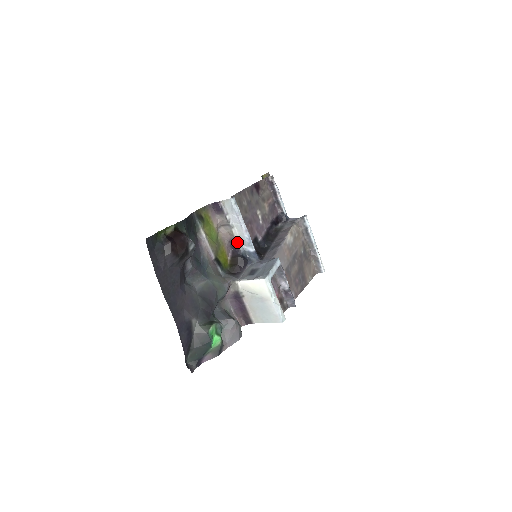
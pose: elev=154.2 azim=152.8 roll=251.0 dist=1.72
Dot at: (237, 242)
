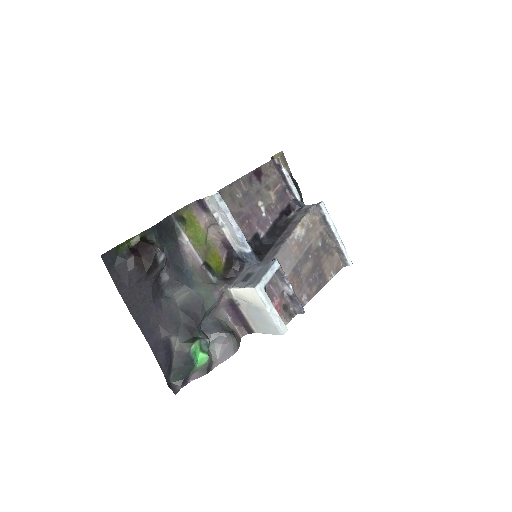
Dot at: (230, 242)
